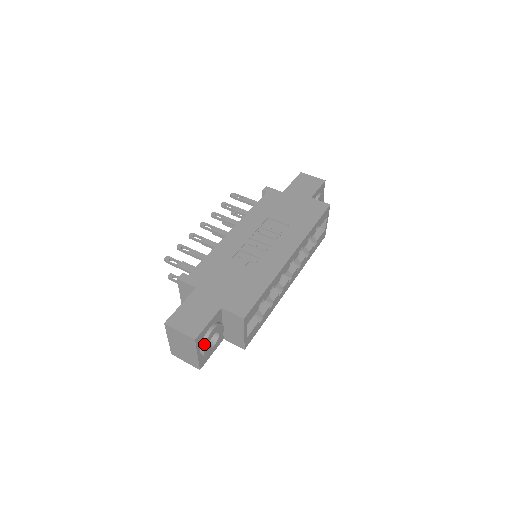
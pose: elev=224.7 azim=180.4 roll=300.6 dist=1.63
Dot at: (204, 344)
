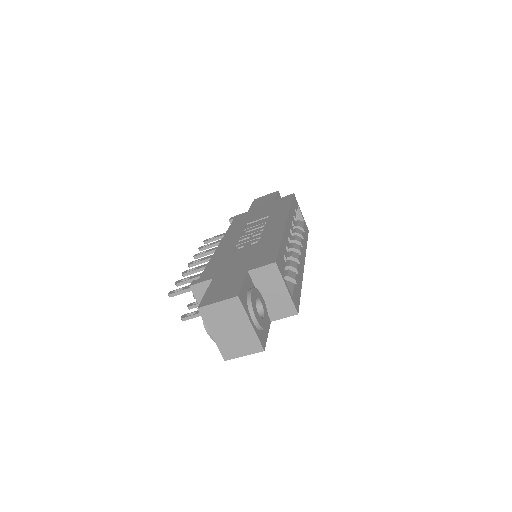
Dot at: (251, 306)
